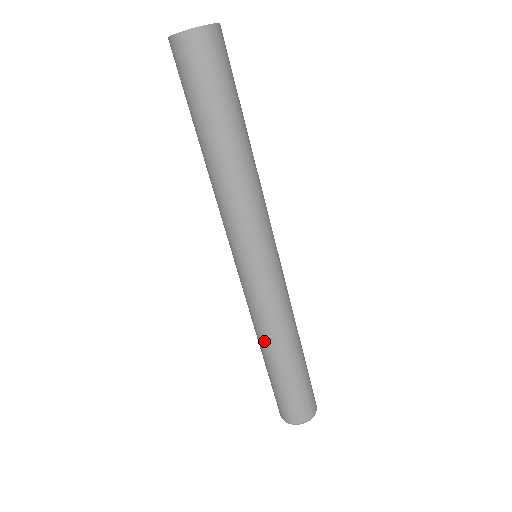
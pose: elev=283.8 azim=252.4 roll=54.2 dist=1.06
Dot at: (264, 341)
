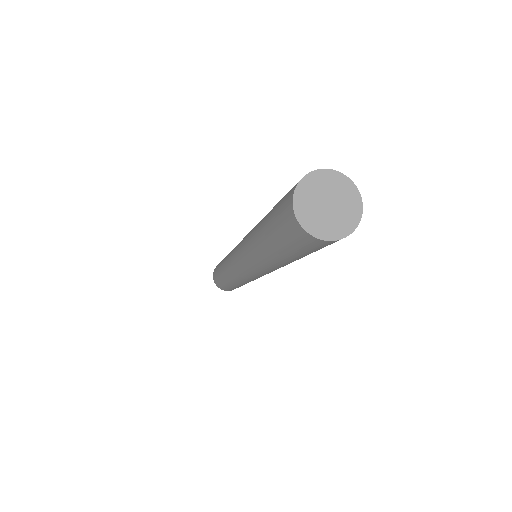
Dot at: (226, 275)
